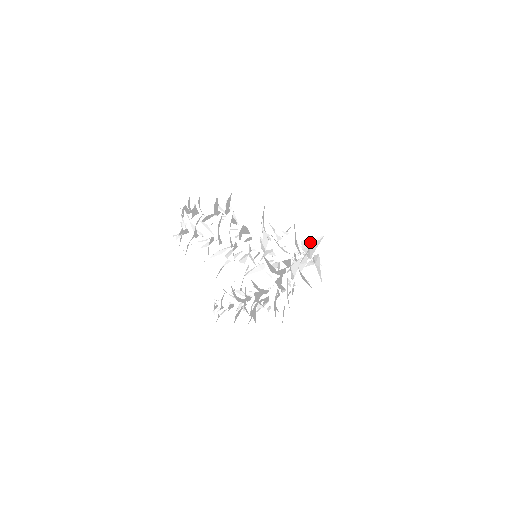
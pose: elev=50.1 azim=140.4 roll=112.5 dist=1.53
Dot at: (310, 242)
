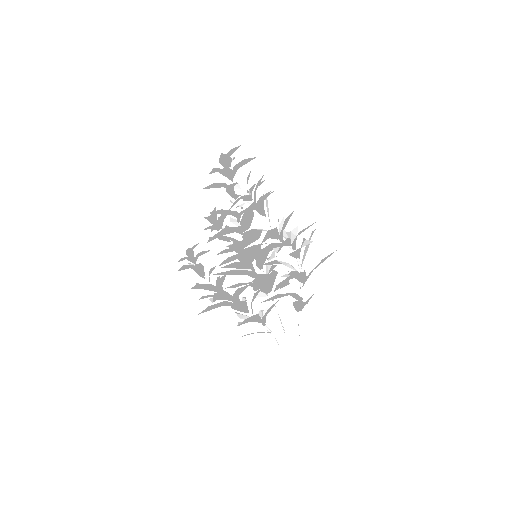
Dot at: (317, 262)
